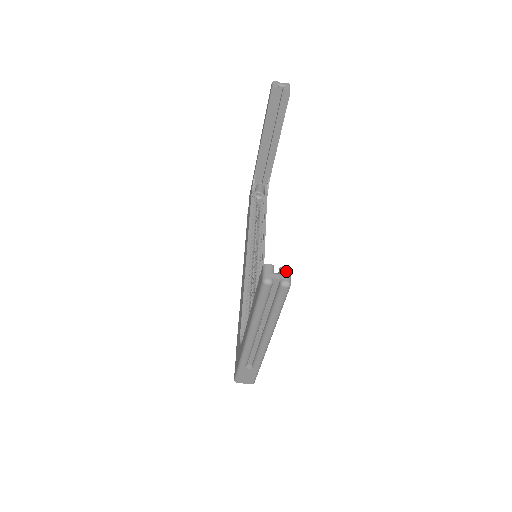
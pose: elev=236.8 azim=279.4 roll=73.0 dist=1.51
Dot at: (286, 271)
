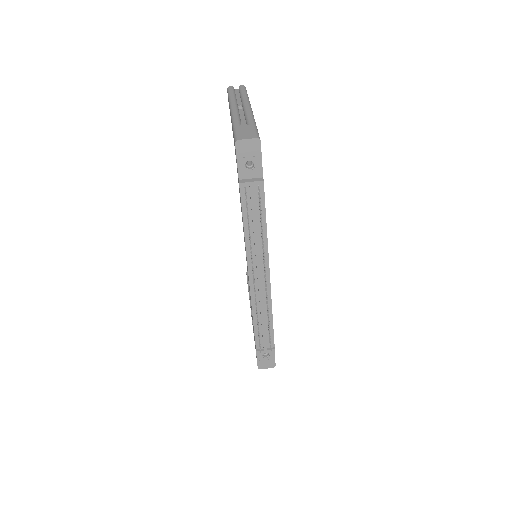
Dot at: occluded
